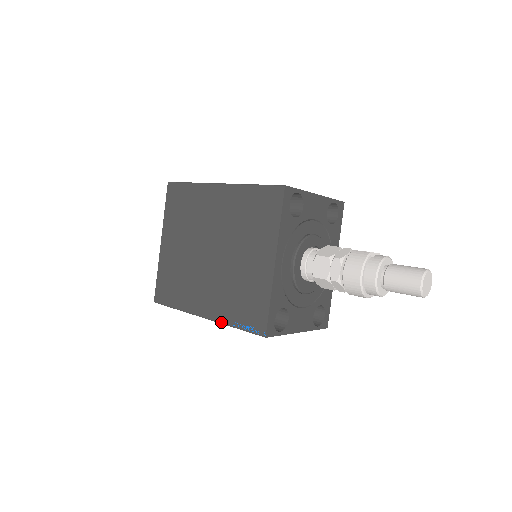
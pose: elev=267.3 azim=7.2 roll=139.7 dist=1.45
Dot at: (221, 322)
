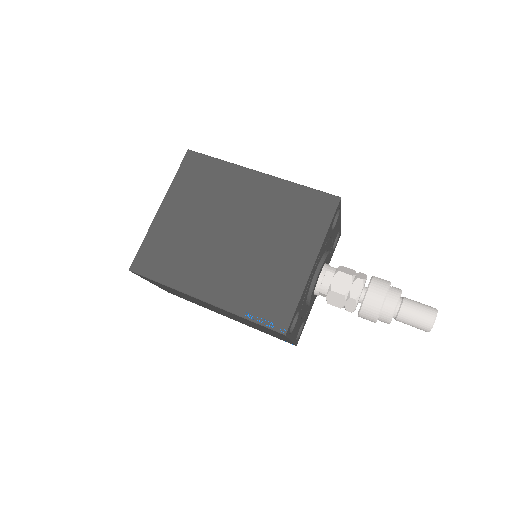
Dot at: (228, 310)
